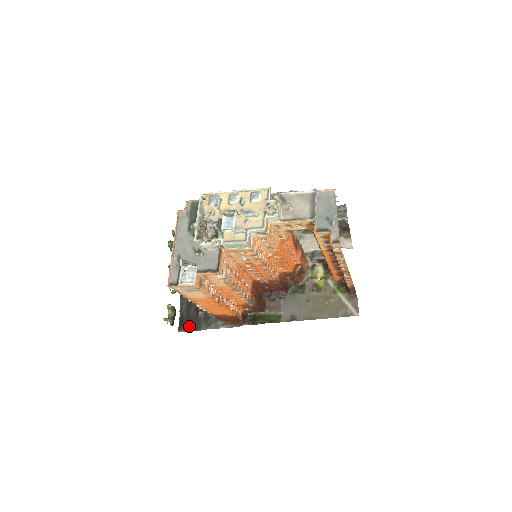
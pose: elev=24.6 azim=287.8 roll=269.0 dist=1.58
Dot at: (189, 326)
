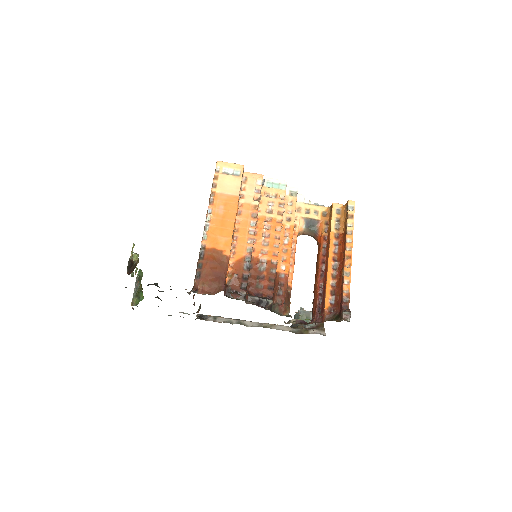
Dot at: occluded
